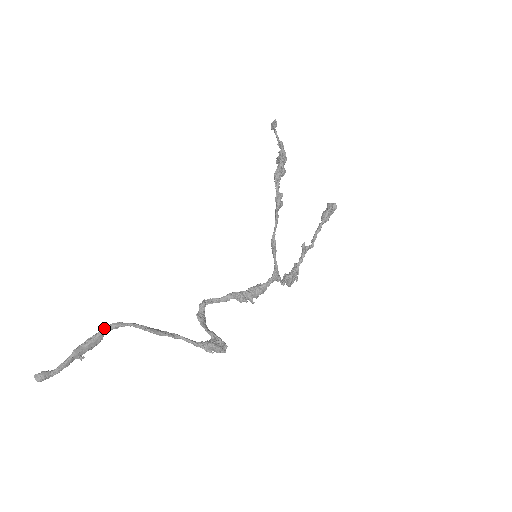
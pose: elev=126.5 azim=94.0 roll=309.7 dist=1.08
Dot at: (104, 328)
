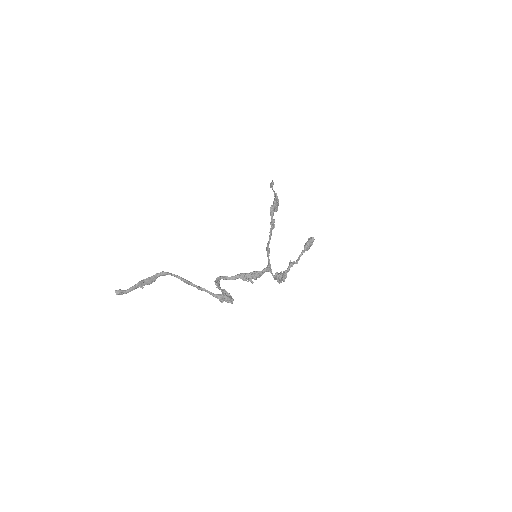
Dot at: (158, 273)
